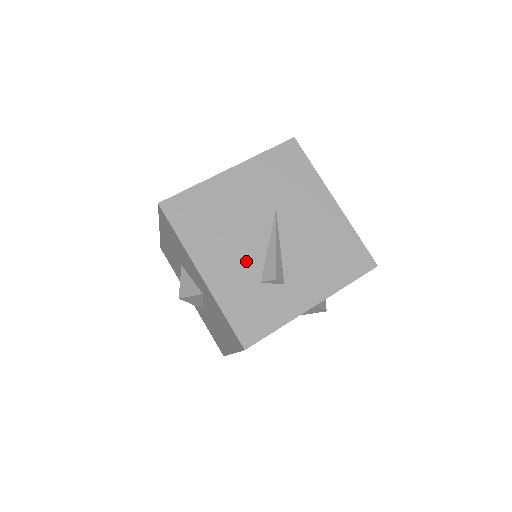
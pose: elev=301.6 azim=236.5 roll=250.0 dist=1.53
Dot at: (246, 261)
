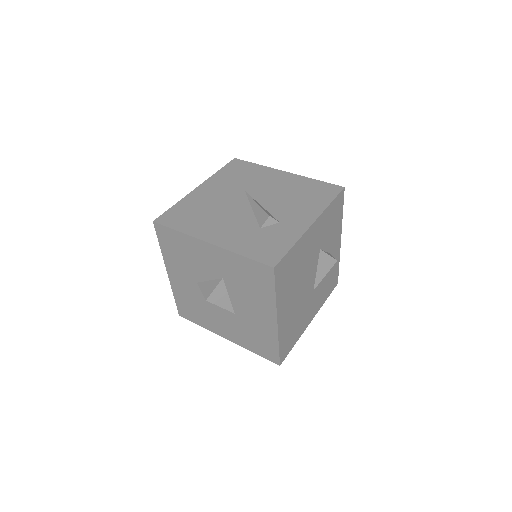
Dot at: (240, 223)
